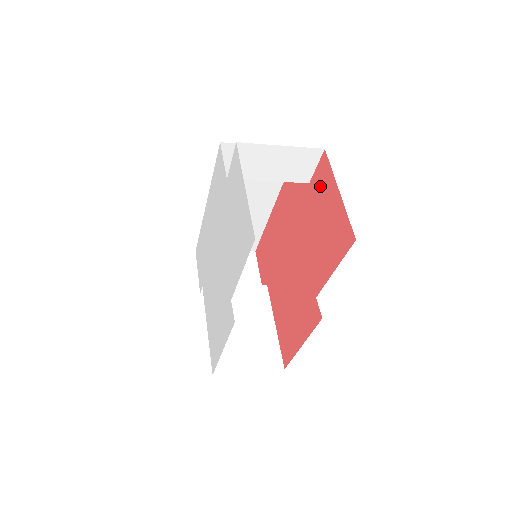
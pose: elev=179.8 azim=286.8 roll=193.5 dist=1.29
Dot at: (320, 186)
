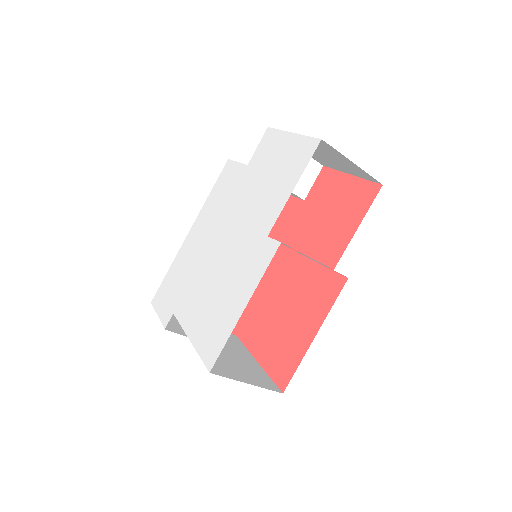
Dot at: (322, 190)
